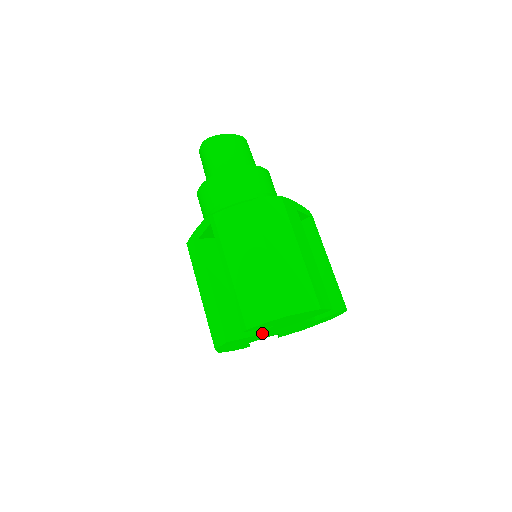
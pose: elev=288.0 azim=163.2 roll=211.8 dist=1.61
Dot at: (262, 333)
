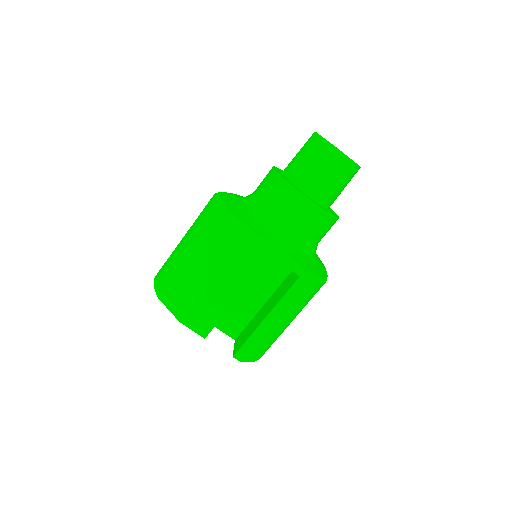
Dot at: occluded
